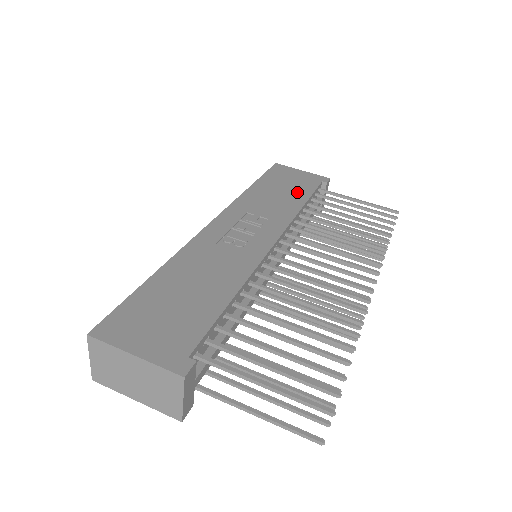
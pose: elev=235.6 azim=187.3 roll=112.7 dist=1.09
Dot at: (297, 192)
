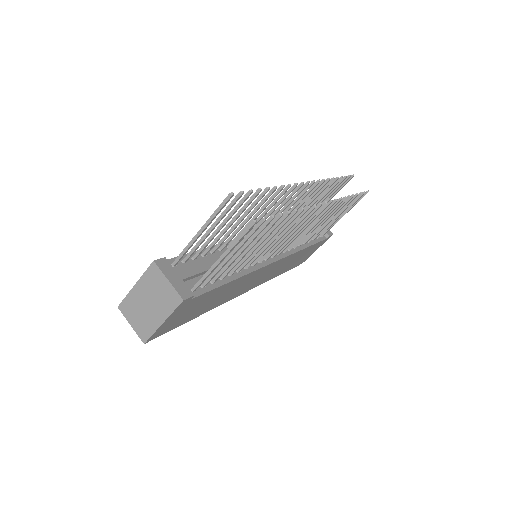
Dot at: occluded
